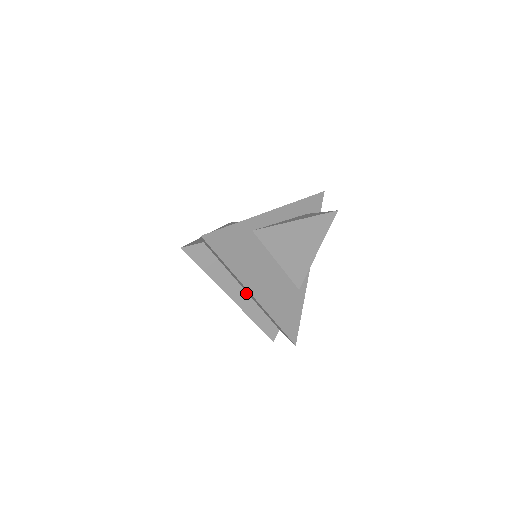
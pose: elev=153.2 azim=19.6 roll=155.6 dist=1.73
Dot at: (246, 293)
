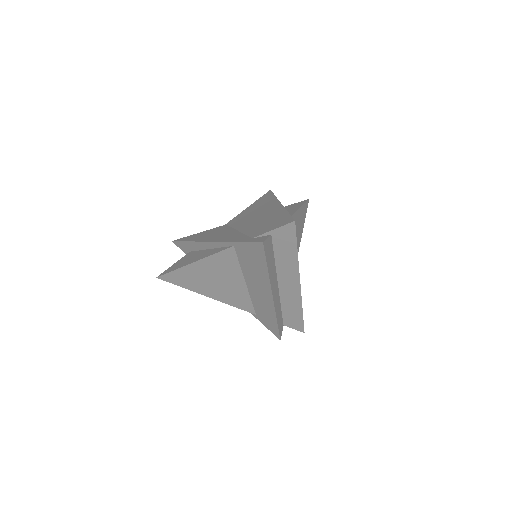
Dot at: (278, 289)
